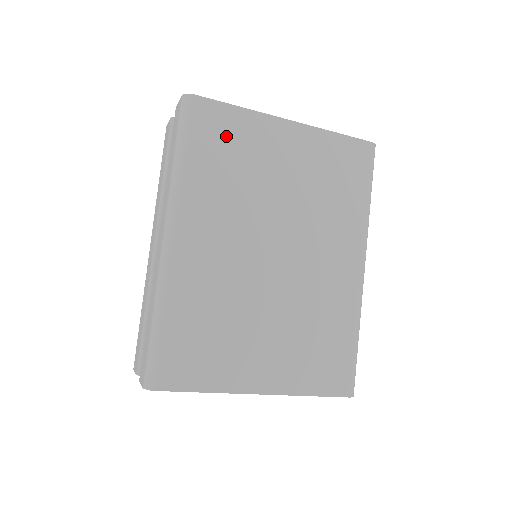
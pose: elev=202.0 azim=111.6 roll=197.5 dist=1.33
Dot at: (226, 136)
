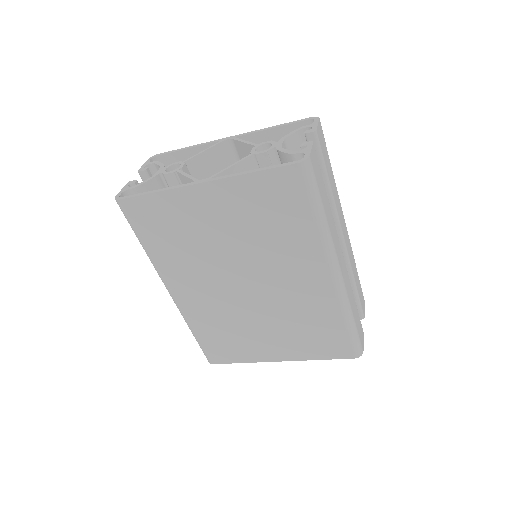
Dot at: (160, 219)
